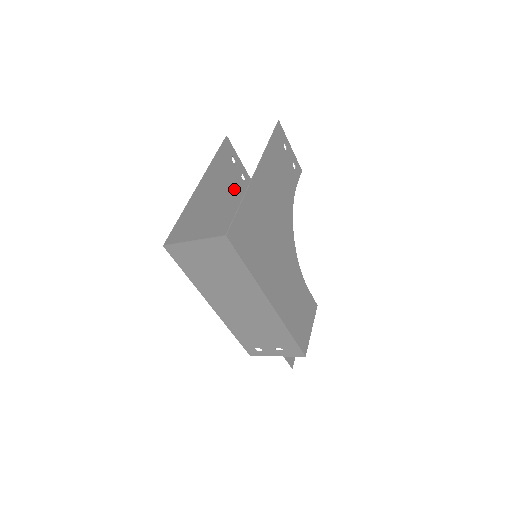
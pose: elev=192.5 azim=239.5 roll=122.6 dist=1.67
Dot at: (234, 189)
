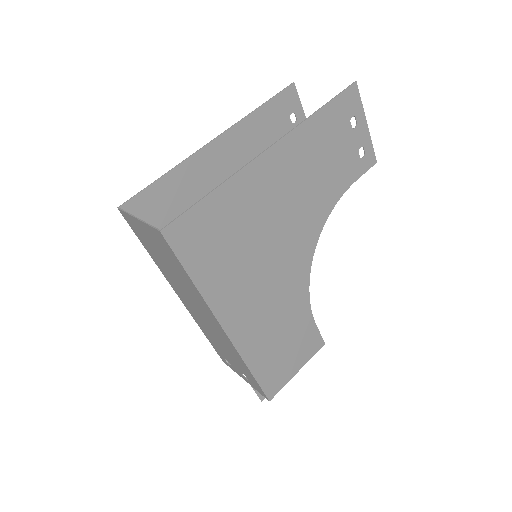
Dot at: occluded
